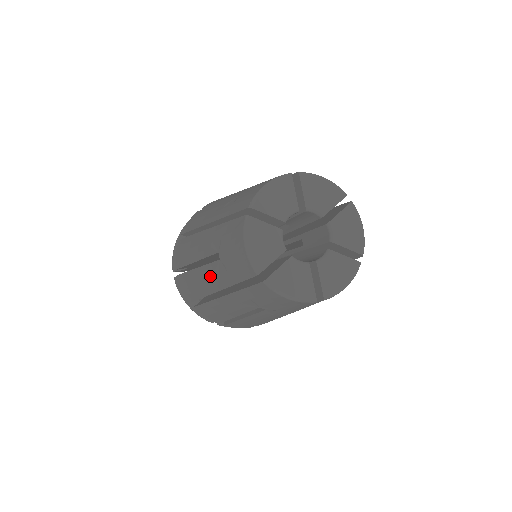
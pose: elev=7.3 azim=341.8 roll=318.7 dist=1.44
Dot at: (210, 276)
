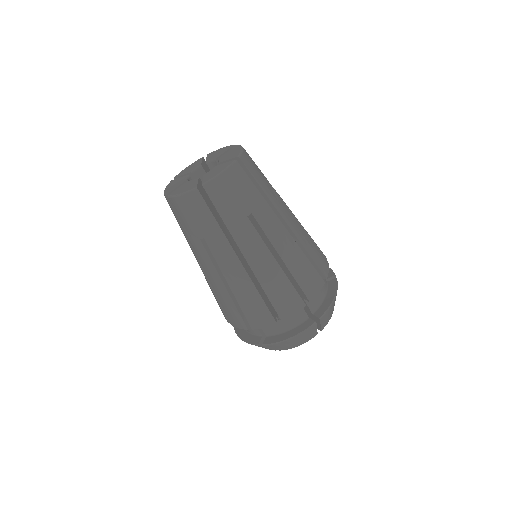
Dot at: occluded
